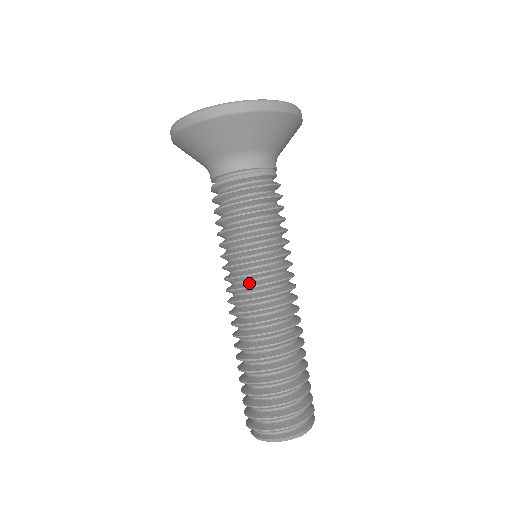
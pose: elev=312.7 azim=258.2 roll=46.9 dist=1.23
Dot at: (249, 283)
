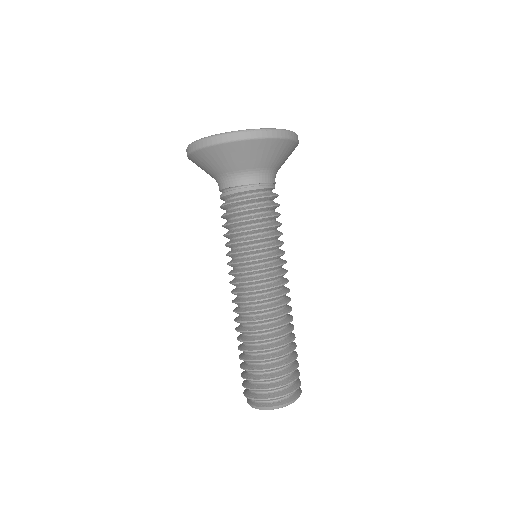
Dot at: (234, 279)
